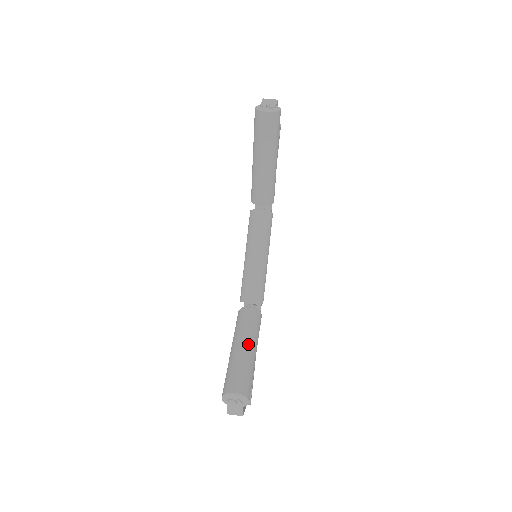
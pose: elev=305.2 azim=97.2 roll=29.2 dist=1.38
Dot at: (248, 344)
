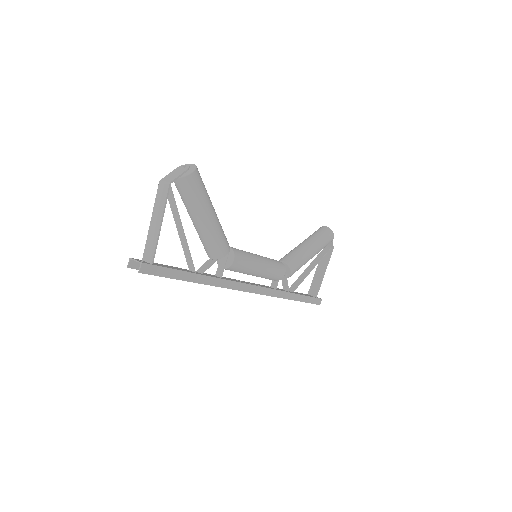
Dot at: occluded
